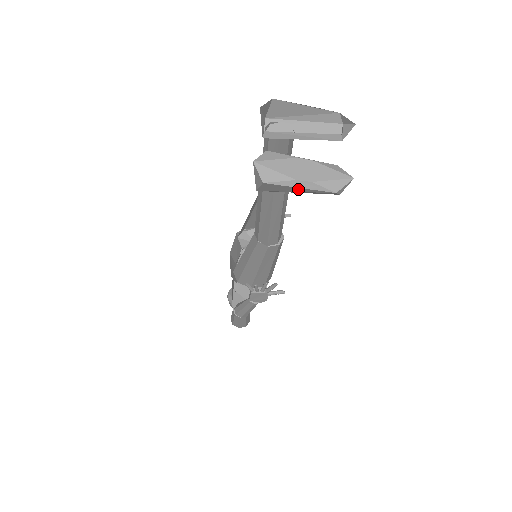
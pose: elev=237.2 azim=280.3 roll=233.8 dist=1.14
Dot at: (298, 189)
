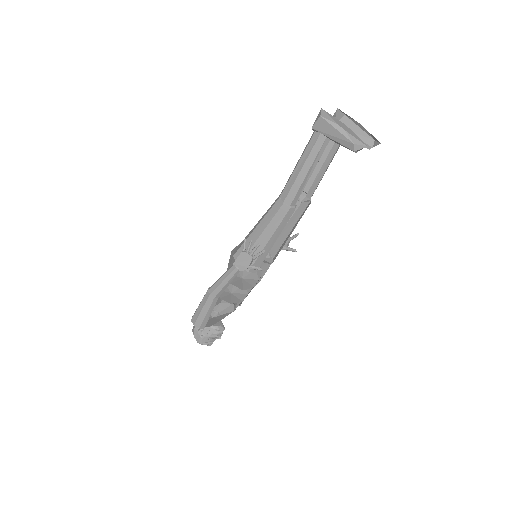
Dot at: (335, 132)
